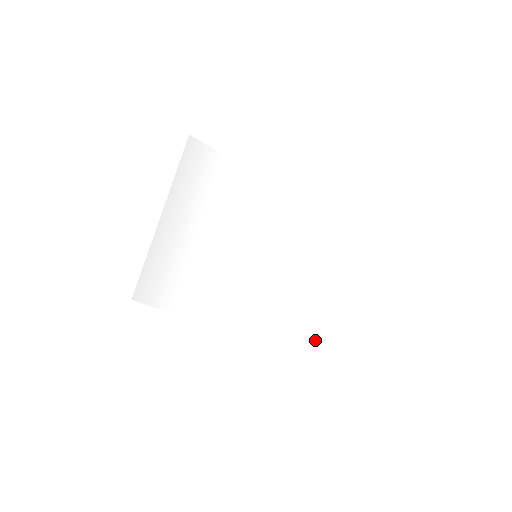
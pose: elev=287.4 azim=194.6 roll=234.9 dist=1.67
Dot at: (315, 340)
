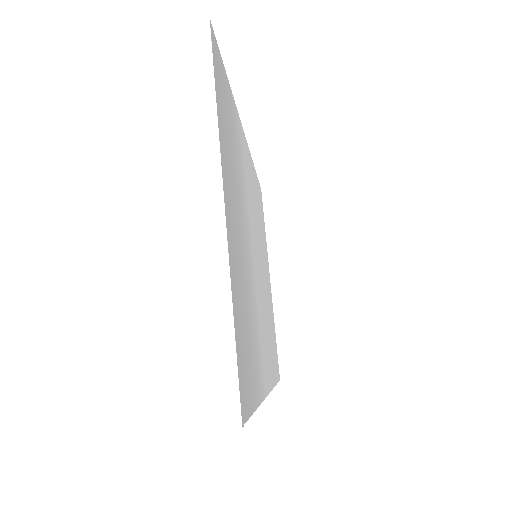
Dot at: (276, 351)
